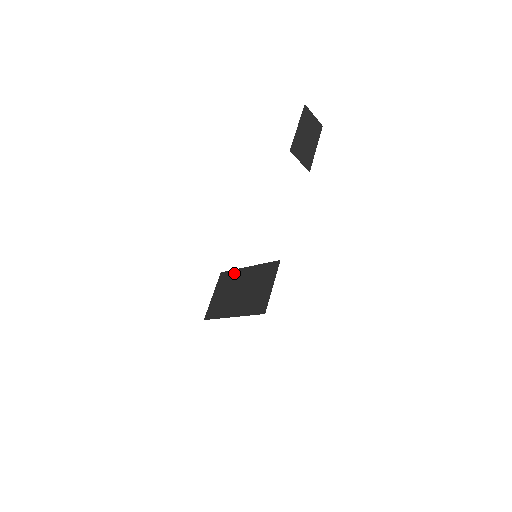
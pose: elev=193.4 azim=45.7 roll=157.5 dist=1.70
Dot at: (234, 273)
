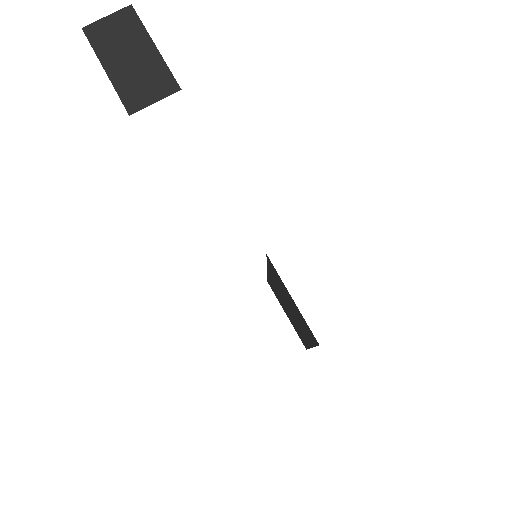
Dot at: (270, 282)
